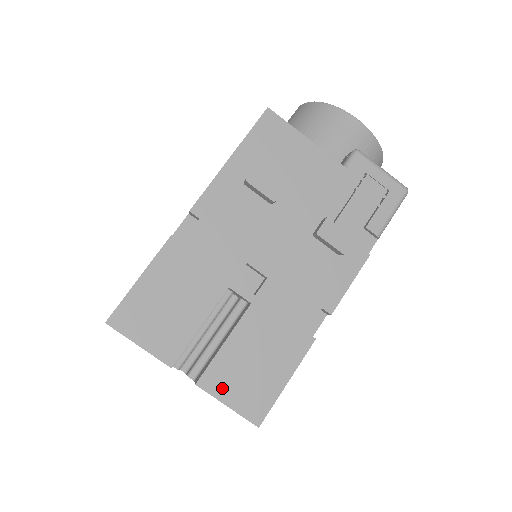
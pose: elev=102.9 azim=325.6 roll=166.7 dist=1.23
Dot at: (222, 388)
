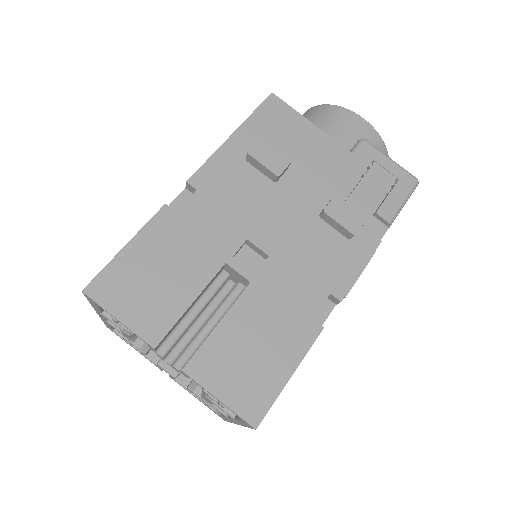
Dot at: (213, 377)
